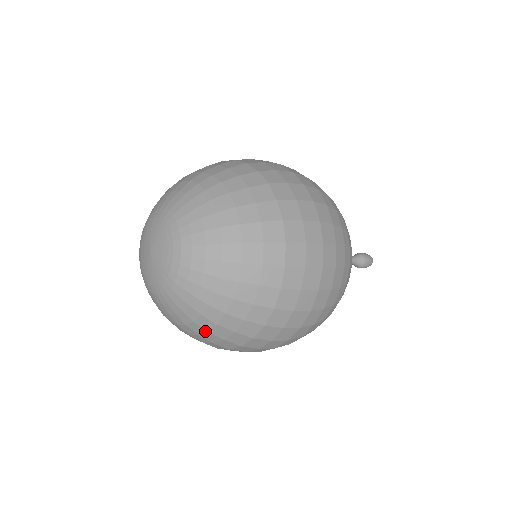
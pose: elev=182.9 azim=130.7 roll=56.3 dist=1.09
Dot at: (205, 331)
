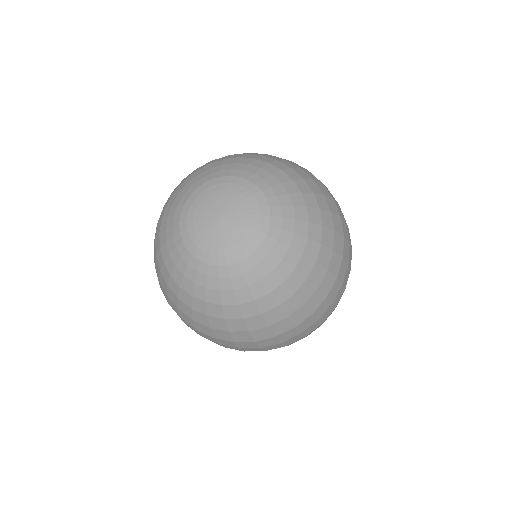
Dot at: (313, 264)
